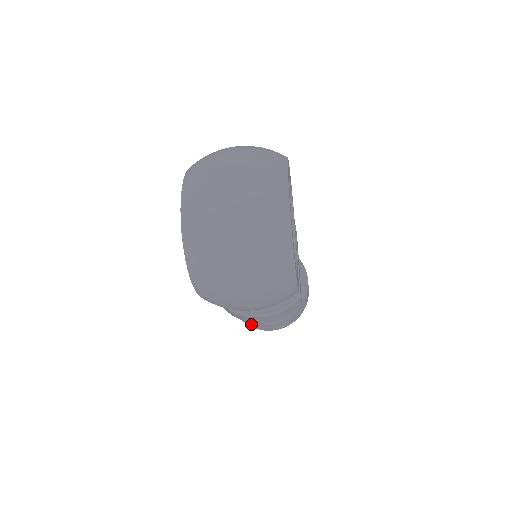
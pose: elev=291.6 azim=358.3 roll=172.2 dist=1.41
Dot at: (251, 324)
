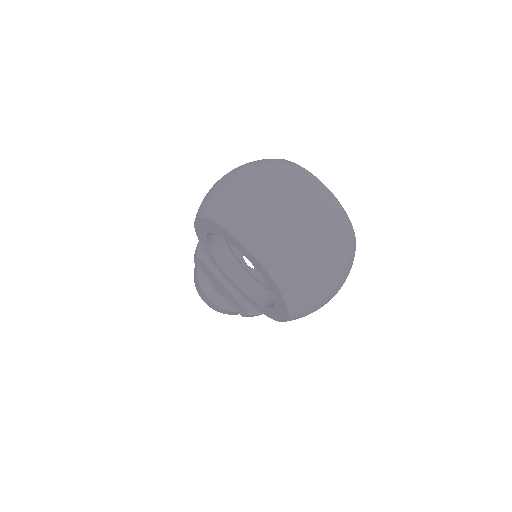
Dot at: occluded
